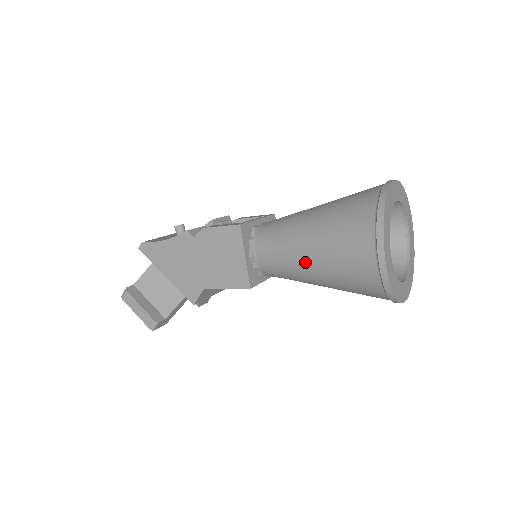
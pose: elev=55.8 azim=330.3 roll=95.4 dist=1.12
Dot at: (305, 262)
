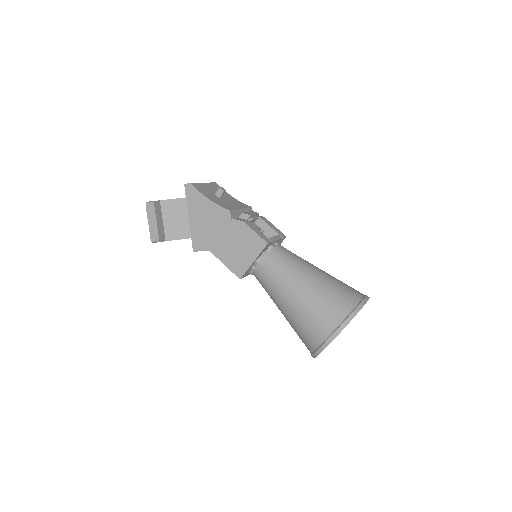
Dot at: (286, 299)
